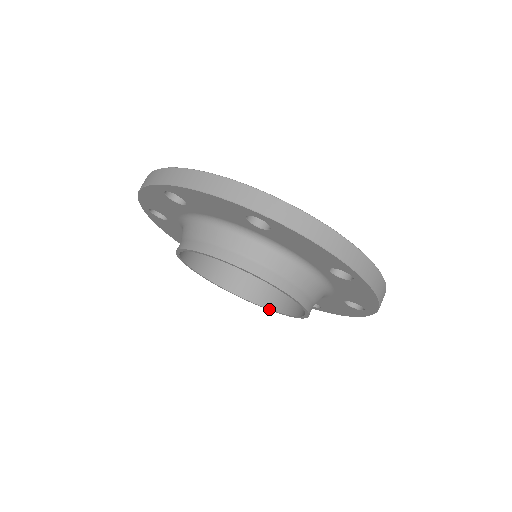
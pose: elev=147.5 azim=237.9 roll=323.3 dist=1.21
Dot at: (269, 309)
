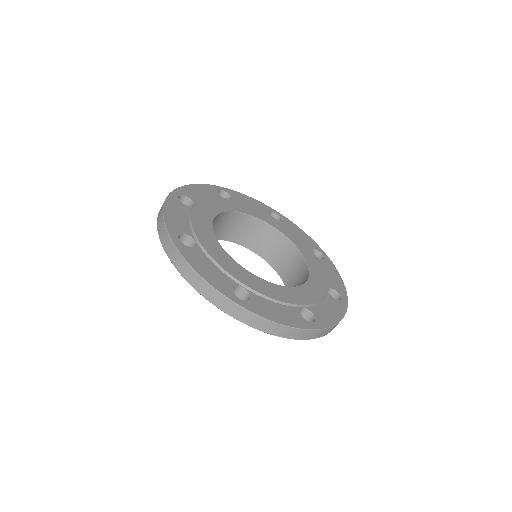
Dot at: (273, 268)
